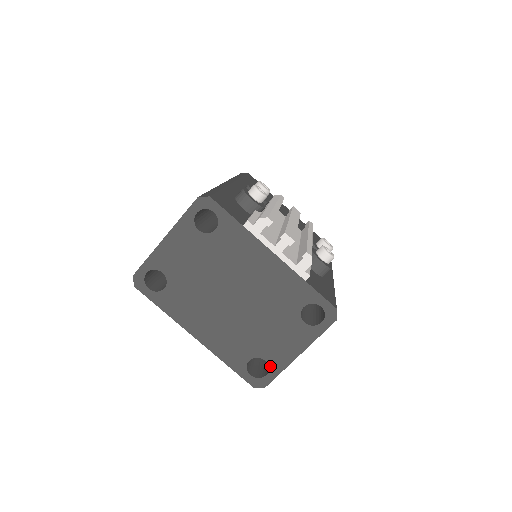
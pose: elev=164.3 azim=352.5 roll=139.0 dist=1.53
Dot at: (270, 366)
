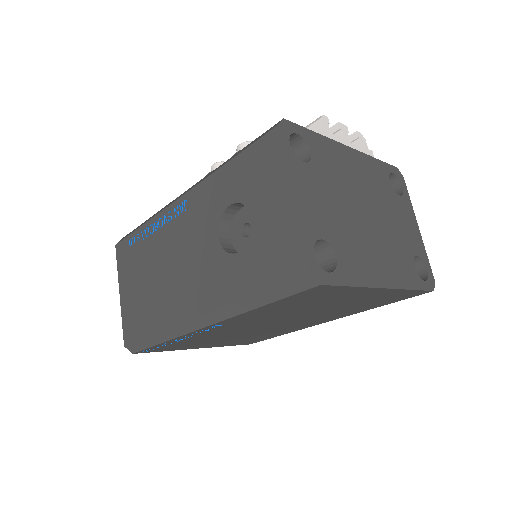
Dot at: (422, 257)
